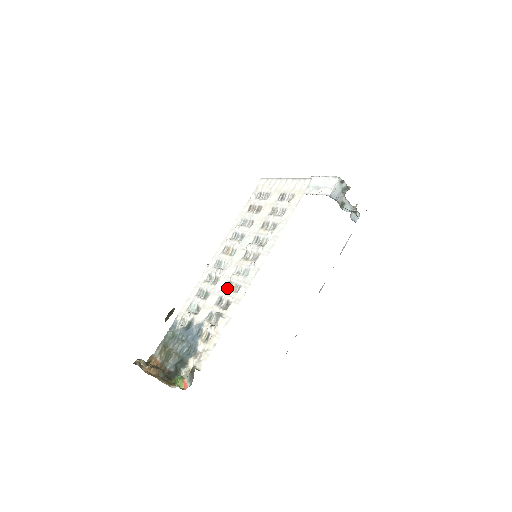
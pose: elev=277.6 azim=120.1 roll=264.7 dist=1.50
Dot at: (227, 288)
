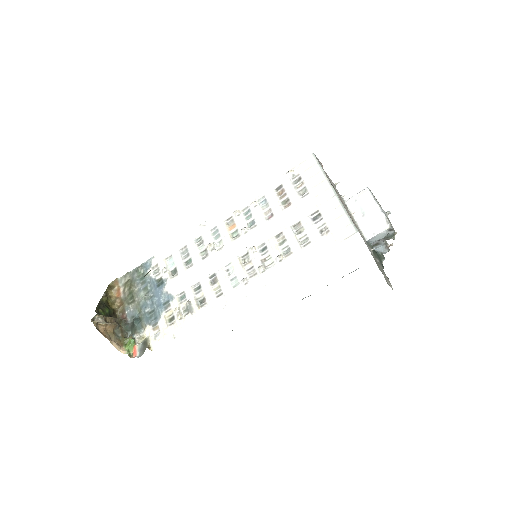
Dot at: (210, 279)
